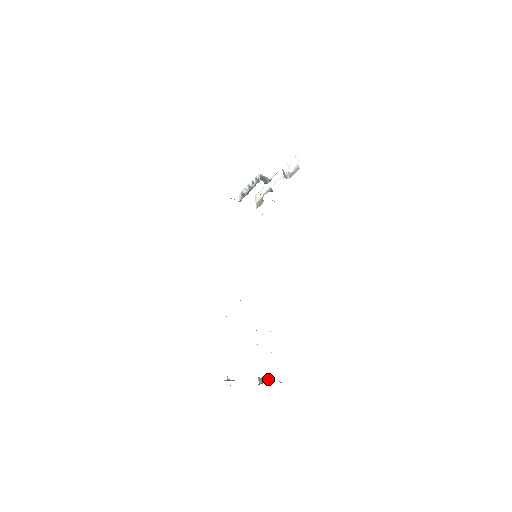
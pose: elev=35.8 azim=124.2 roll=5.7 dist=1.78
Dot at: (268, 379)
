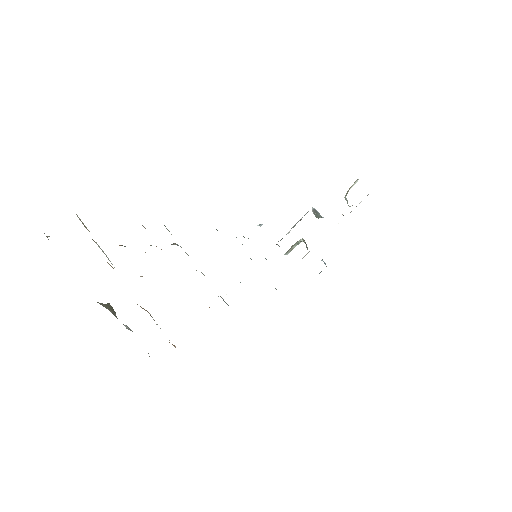
Dot at: (126, 327)
